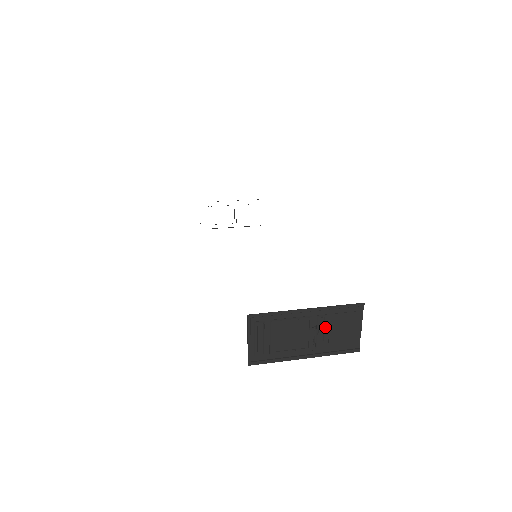
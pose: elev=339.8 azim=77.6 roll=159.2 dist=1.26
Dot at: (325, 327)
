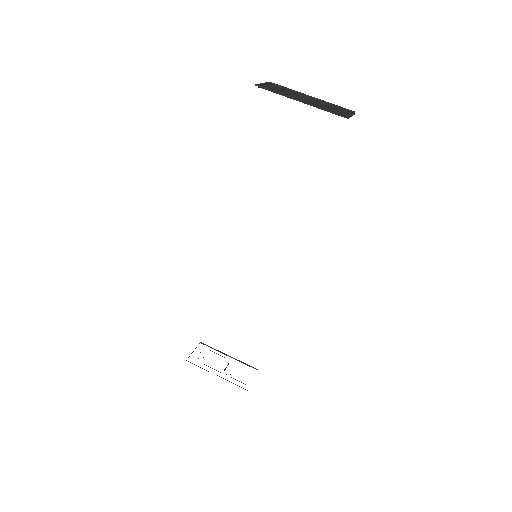
Dot at: occluded
